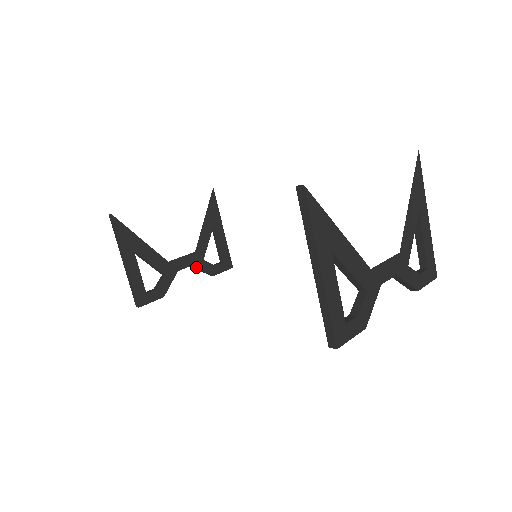
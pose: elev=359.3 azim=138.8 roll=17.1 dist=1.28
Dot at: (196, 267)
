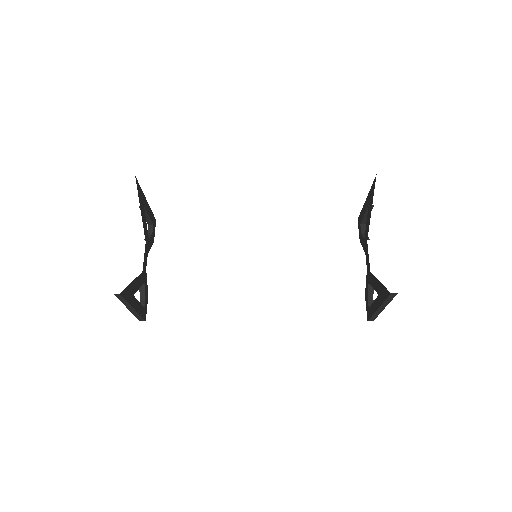
Dot at: occluded
